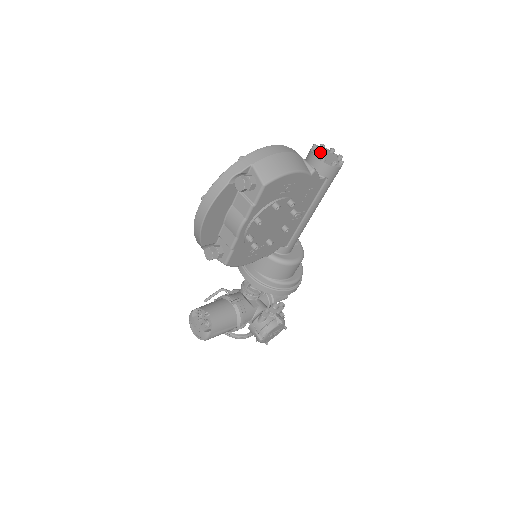
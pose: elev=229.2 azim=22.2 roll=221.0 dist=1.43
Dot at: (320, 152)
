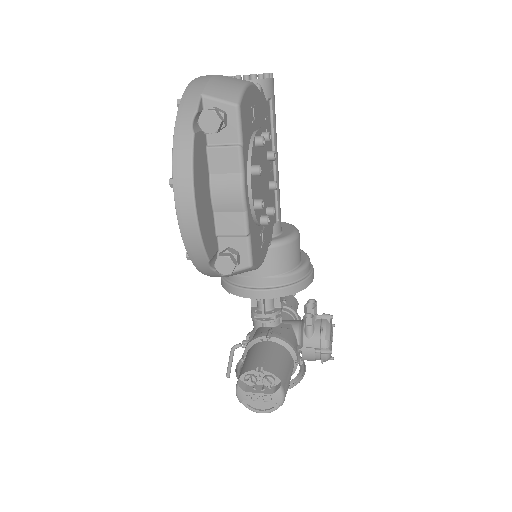
Dot at: occluded
